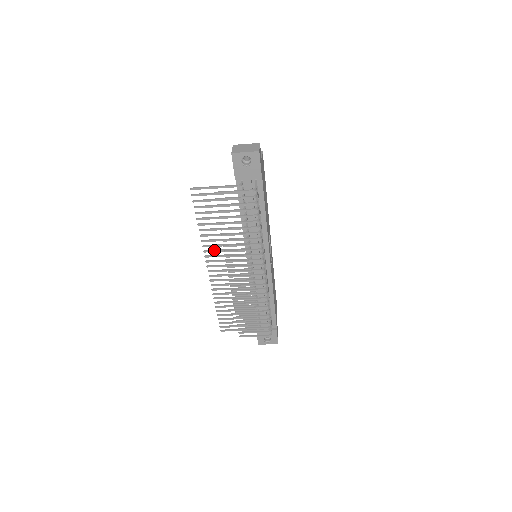
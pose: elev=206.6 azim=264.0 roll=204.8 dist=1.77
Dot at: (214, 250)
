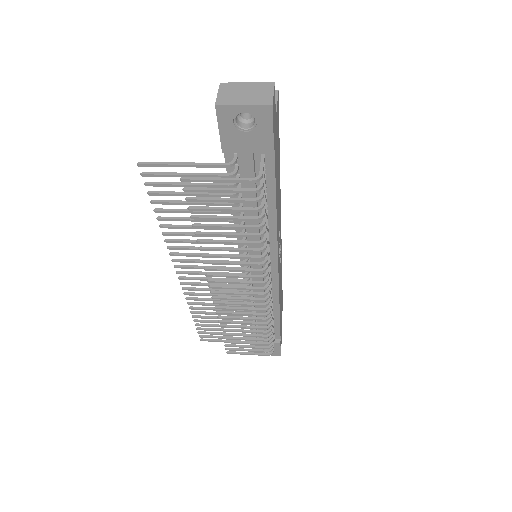
Dot at: (187, 253)
